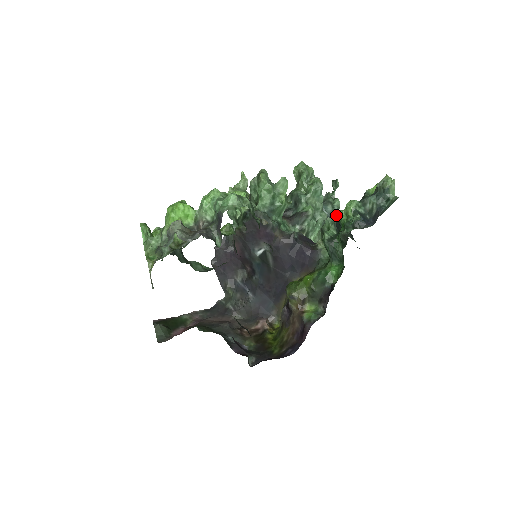
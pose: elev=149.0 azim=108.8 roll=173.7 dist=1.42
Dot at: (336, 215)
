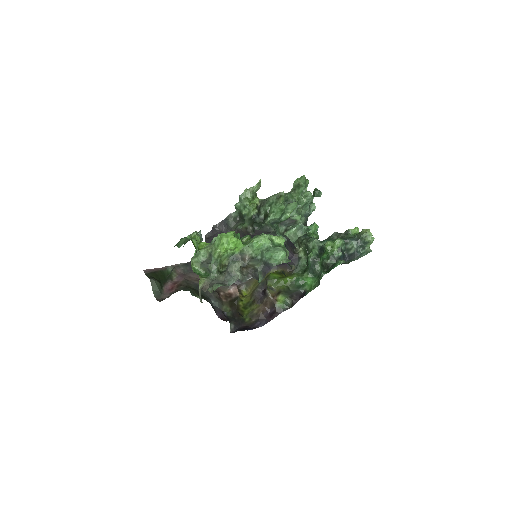
Dot at: (314, 226)
